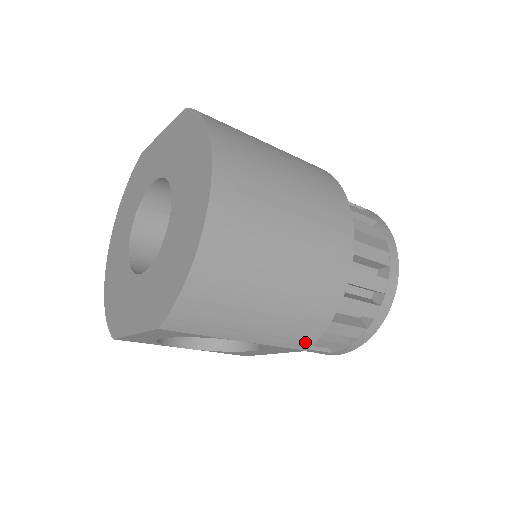
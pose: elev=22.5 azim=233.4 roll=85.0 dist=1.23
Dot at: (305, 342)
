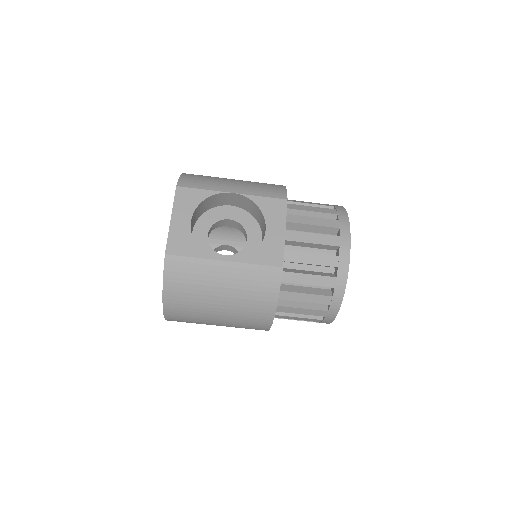
Dot at: (279, 194)
